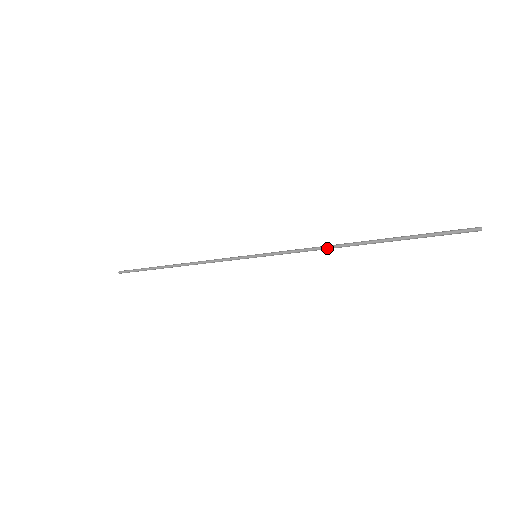
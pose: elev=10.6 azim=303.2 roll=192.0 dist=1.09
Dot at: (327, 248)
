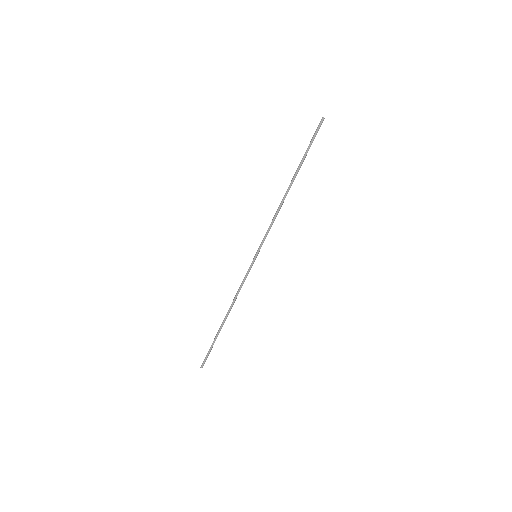
Dot at: (279, 206)
